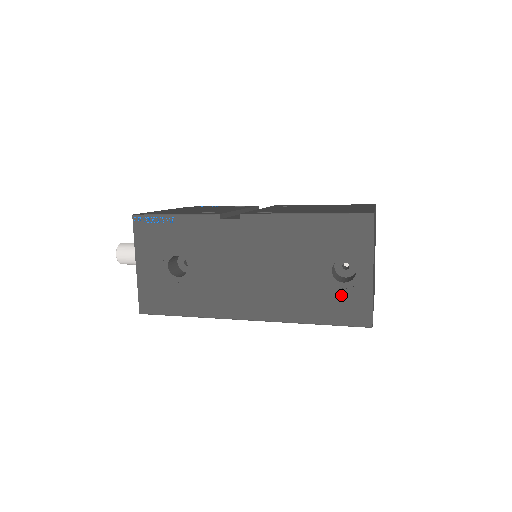
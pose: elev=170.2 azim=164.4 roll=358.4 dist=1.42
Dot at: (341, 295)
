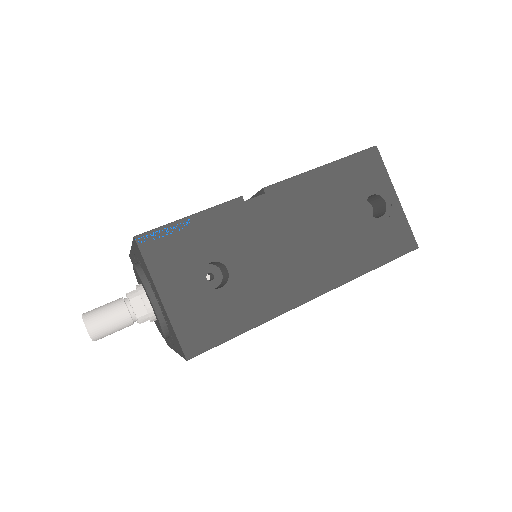
Dot at: (383, 230)
